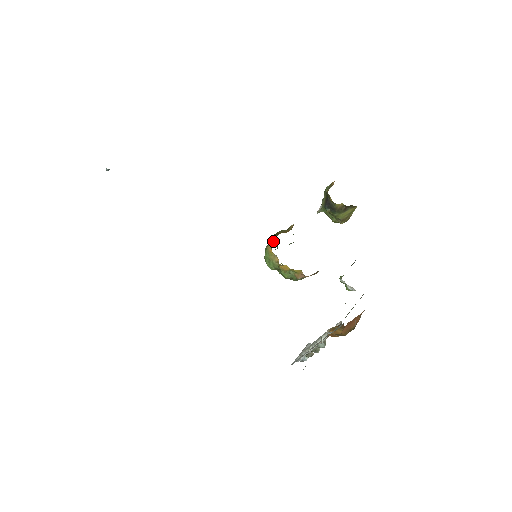
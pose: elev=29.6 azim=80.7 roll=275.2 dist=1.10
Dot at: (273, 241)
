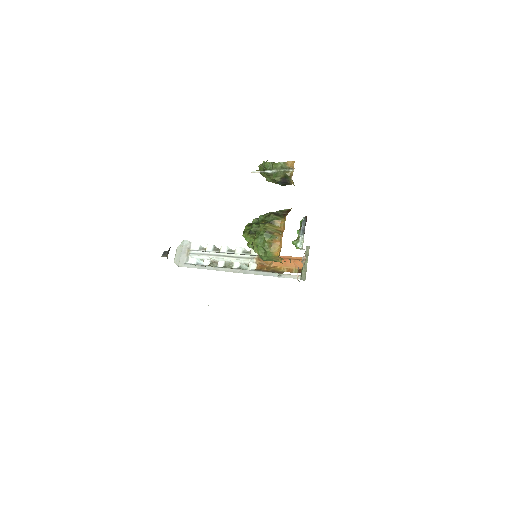
Dot at: (277, 246)
